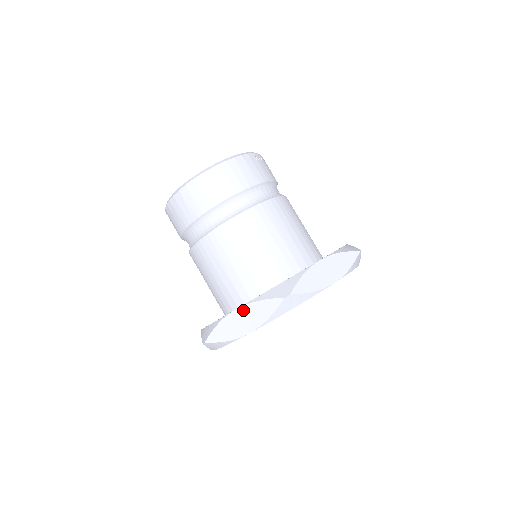
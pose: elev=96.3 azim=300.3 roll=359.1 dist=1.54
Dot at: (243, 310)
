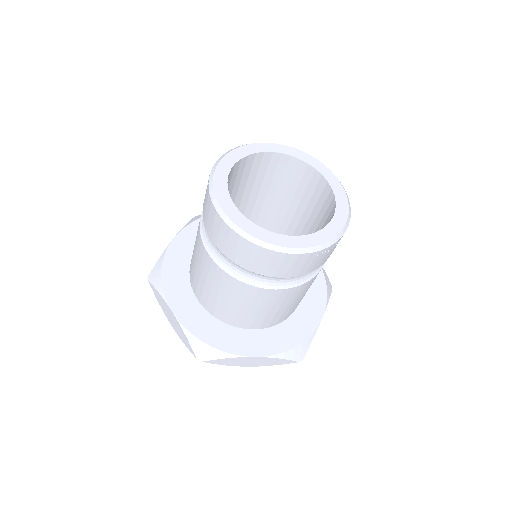
Dot at: (175, 320)
